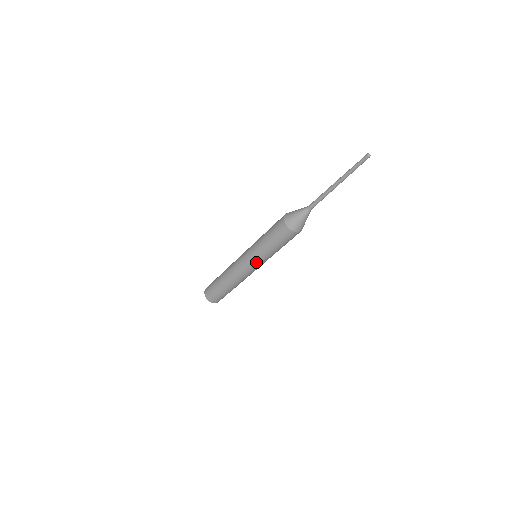
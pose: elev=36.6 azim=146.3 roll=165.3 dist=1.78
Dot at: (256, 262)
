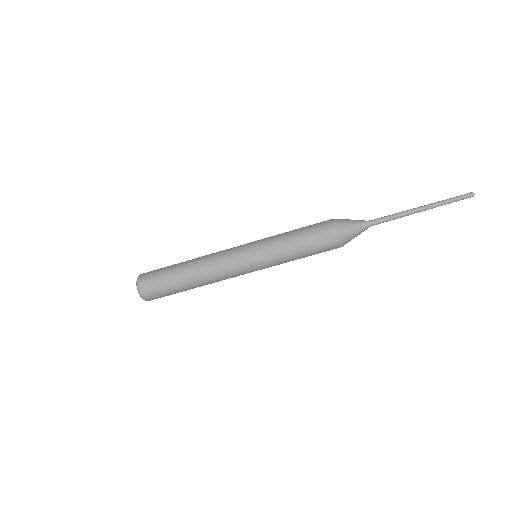
Dot at: (257, 249)
